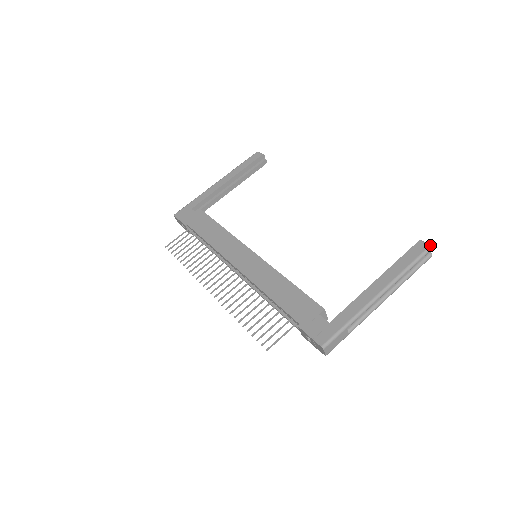
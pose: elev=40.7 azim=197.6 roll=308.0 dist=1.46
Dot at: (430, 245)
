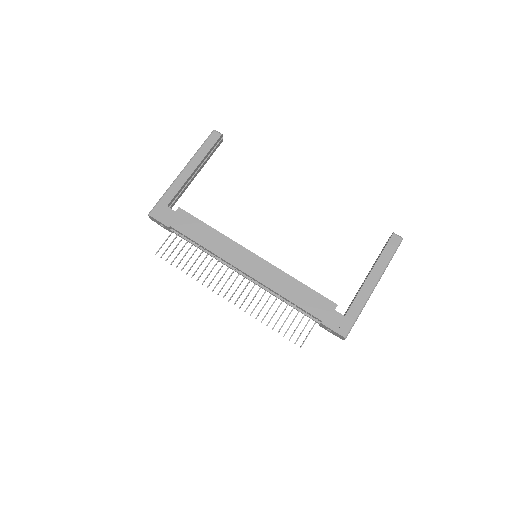
Dot at: occluded
